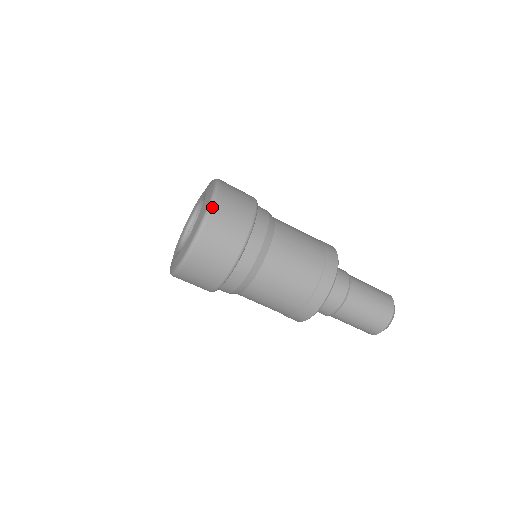
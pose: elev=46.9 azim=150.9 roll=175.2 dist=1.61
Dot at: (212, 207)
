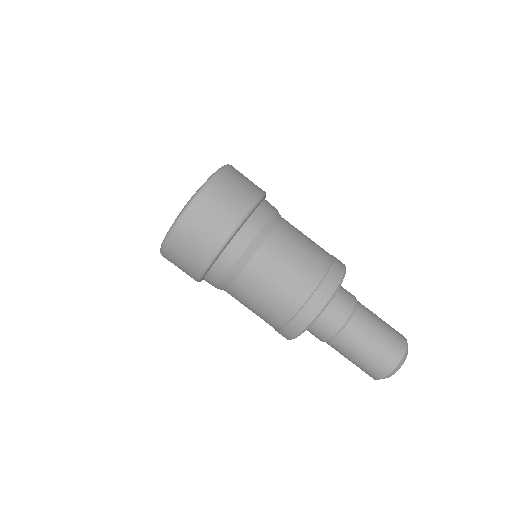
Dot at: (200, 194)
